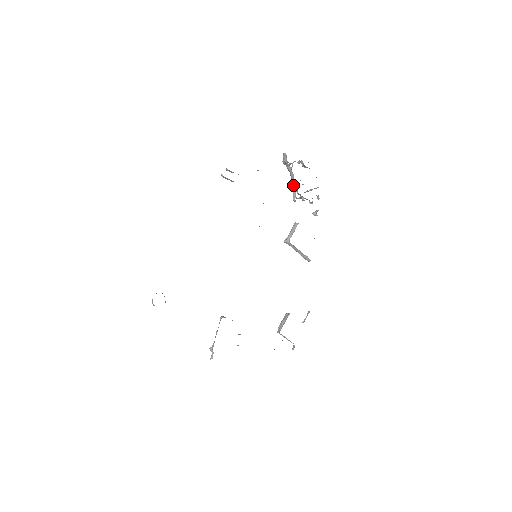
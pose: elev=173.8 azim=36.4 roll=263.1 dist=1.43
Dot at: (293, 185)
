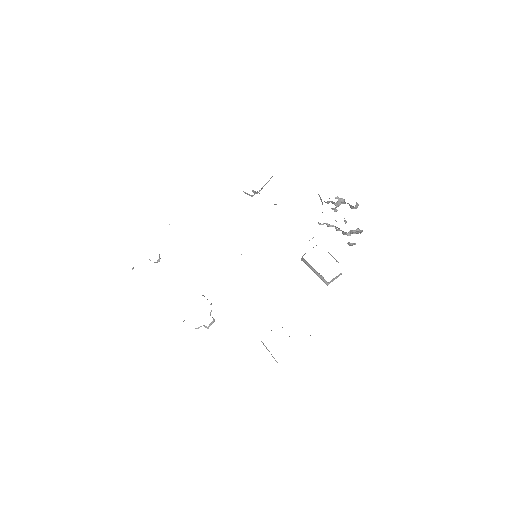
Dot at: (322, 212)
